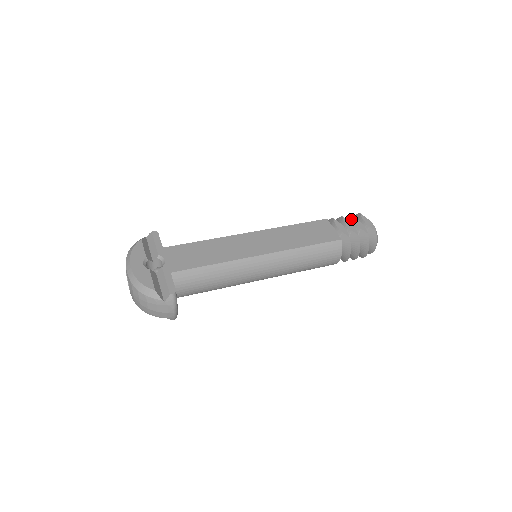
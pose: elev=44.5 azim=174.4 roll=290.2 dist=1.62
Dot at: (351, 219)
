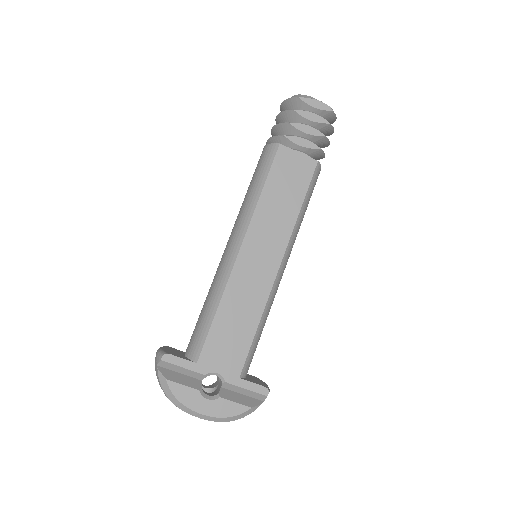
Dot at: (298, 116)
